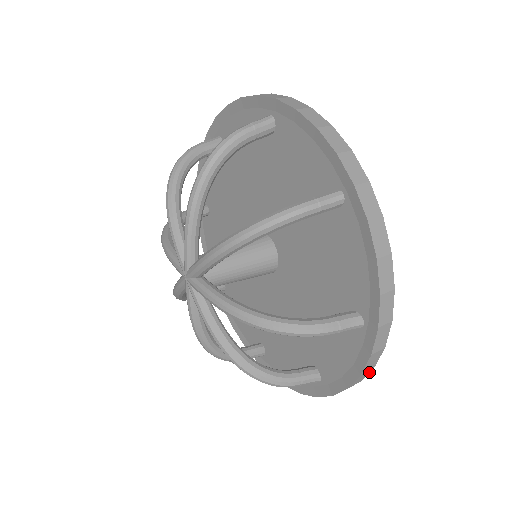
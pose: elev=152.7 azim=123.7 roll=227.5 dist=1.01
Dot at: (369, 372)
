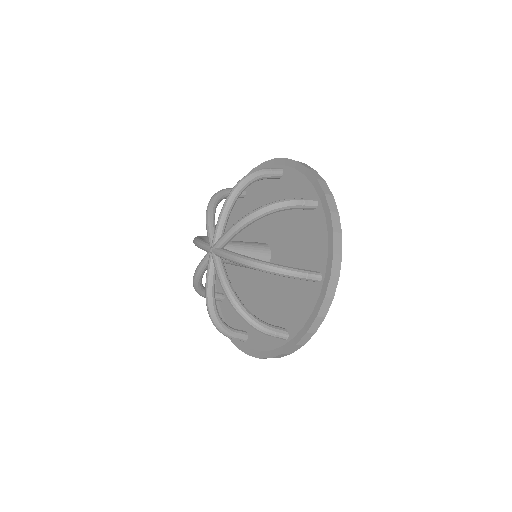
Dot at: (322, 321)
